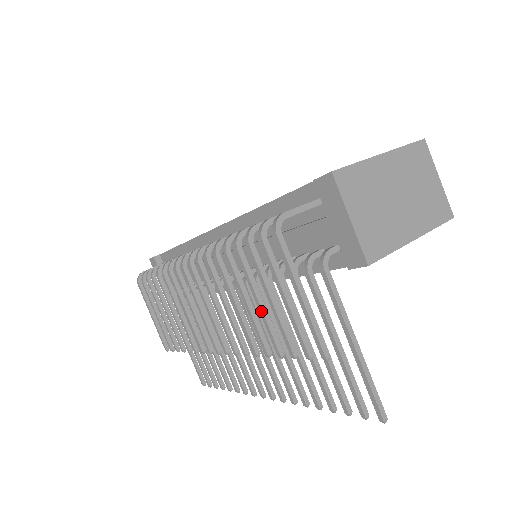
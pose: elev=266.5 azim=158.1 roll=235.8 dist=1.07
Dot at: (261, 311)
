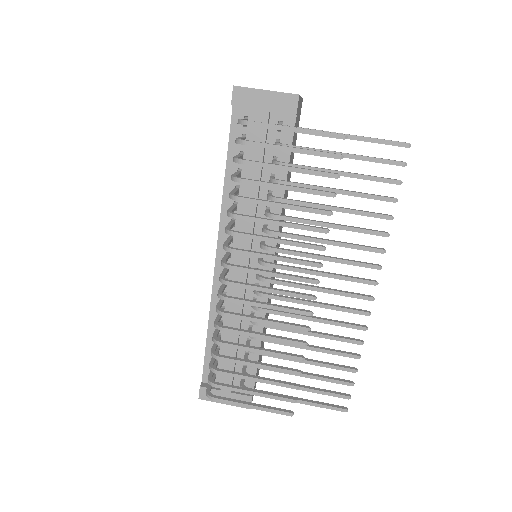
Dot at: (294, 188)
